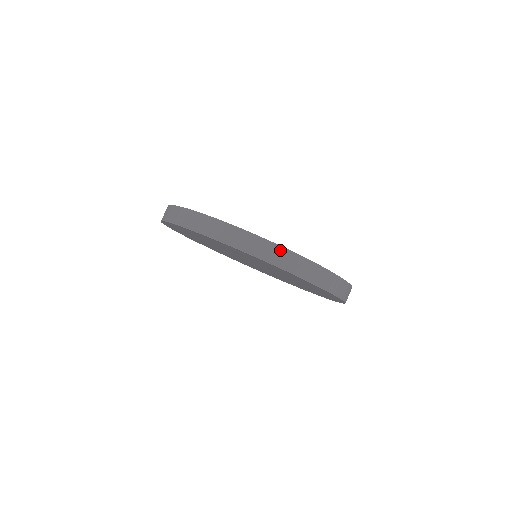
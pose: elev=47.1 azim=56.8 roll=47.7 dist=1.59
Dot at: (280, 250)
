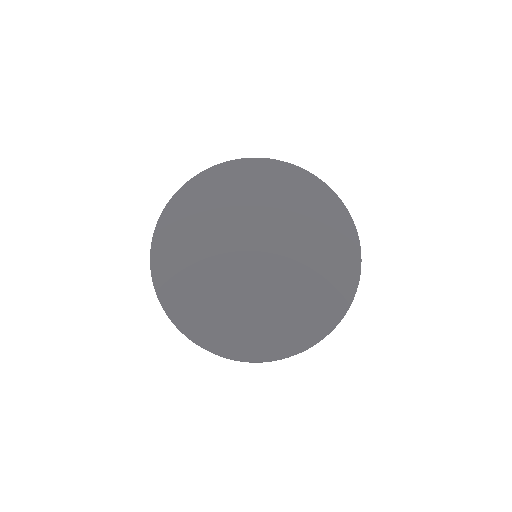
Dot at: (231, 359)
